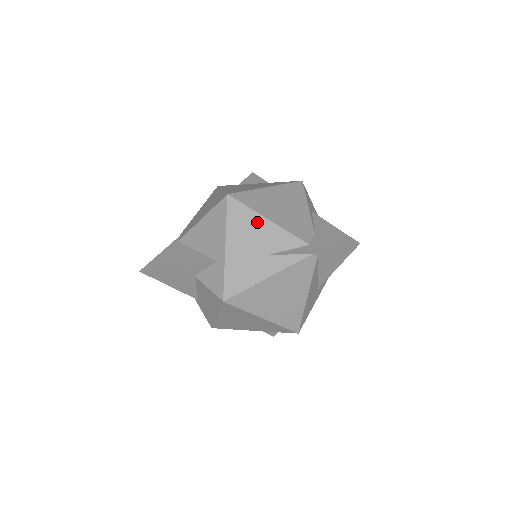
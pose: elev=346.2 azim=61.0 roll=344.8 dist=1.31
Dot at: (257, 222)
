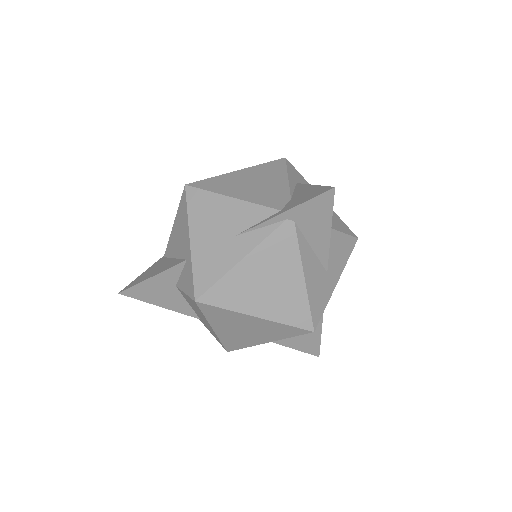
Dot at: (219, 203)
